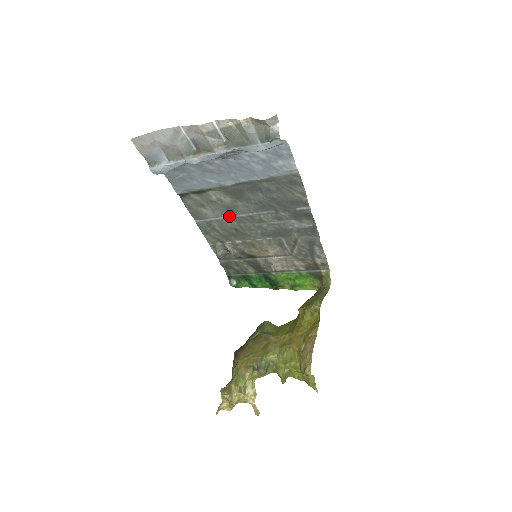
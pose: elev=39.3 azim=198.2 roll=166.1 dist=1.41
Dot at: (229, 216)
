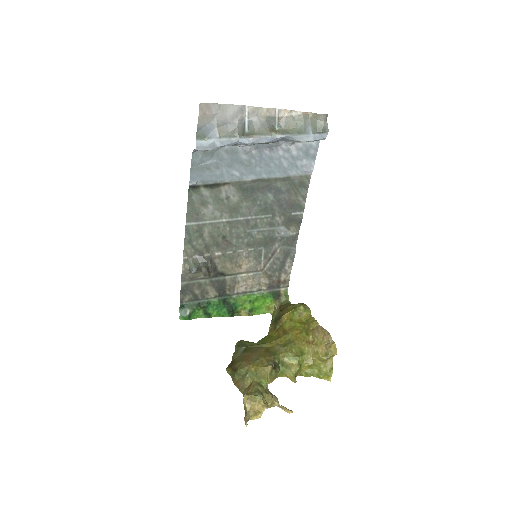
Dot at: (226, 219)
